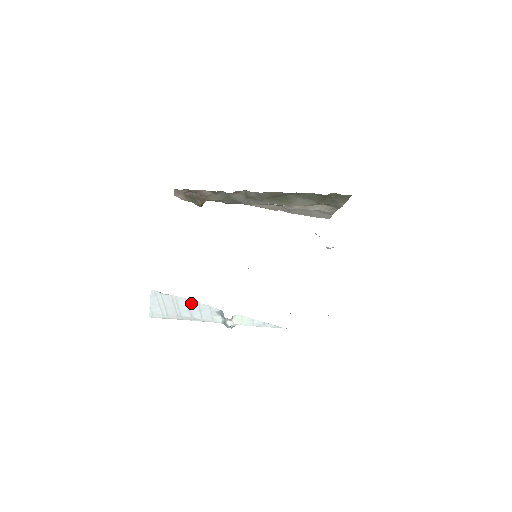
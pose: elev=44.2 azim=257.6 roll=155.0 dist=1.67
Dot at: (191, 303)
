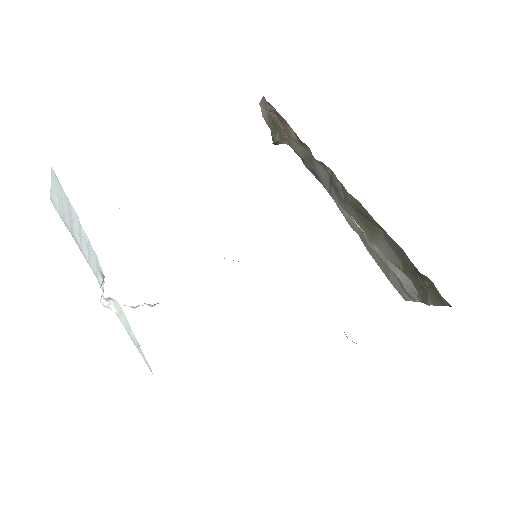
Dot at: (82, 230)
